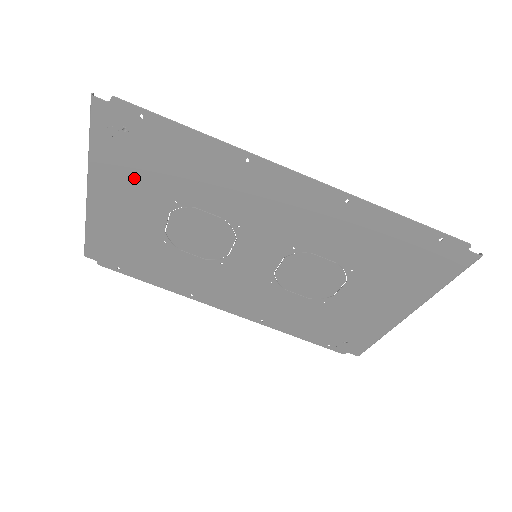
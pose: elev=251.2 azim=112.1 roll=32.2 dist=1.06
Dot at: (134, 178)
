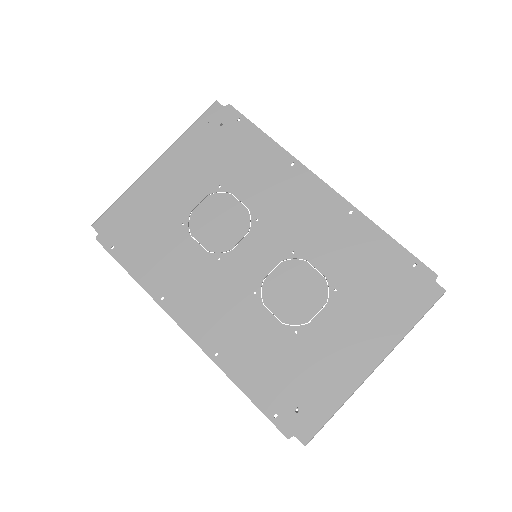
Dot at: (201, 160)
